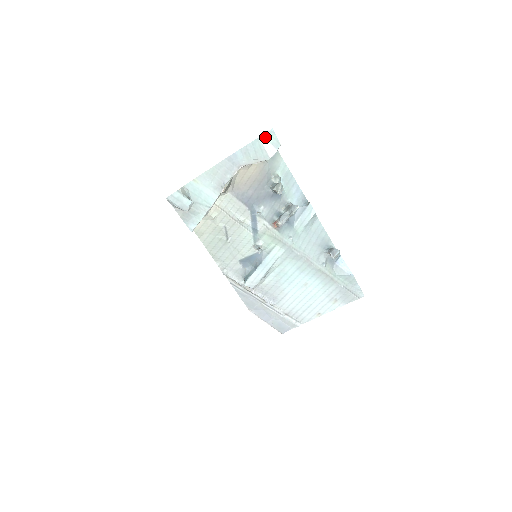
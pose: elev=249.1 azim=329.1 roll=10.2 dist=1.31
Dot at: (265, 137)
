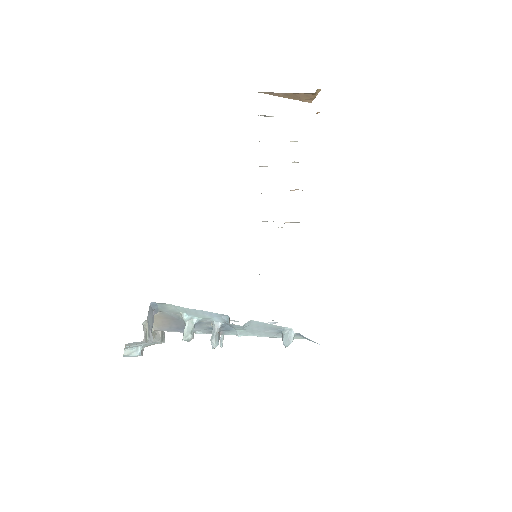
Dot at: (129, 346)
